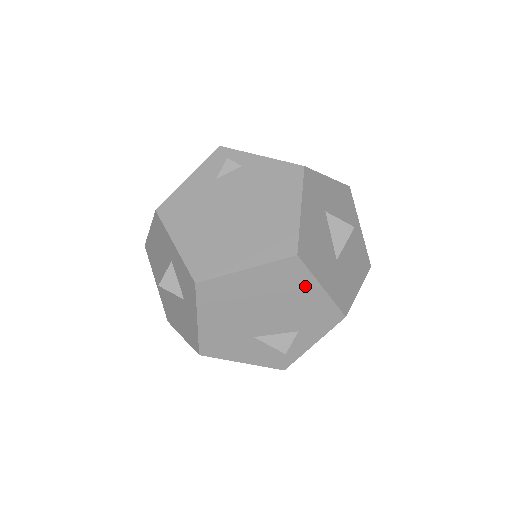
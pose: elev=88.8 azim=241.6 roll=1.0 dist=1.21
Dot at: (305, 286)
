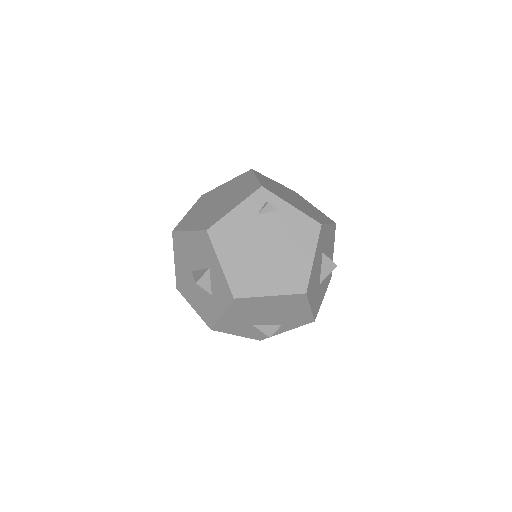
Dot at: (301, 306)
